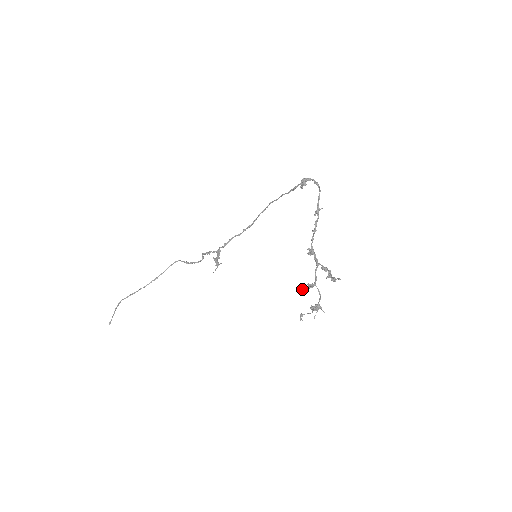
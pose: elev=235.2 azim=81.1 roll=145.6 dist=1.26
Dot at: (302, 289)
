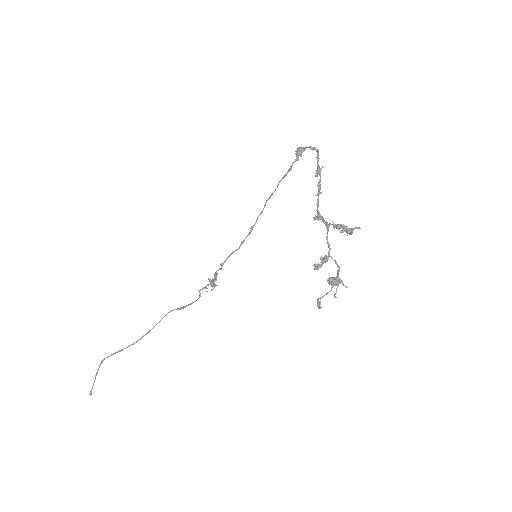
Dot at: (314, 265)
